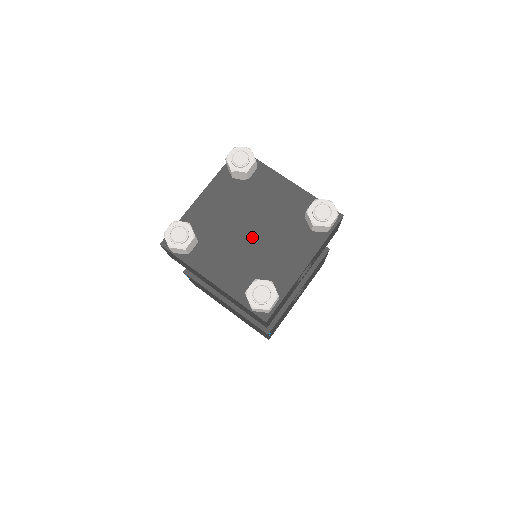
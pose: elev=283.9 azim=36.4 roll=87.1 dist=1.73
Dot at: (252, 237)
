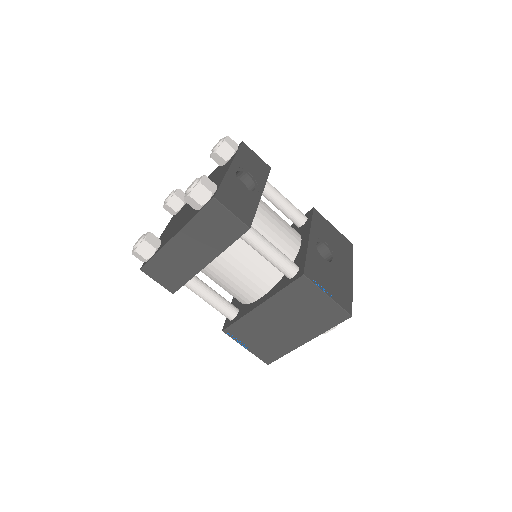
Dot at: occluded
